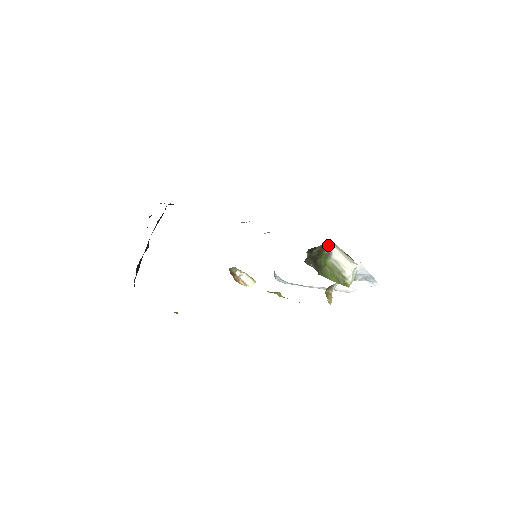
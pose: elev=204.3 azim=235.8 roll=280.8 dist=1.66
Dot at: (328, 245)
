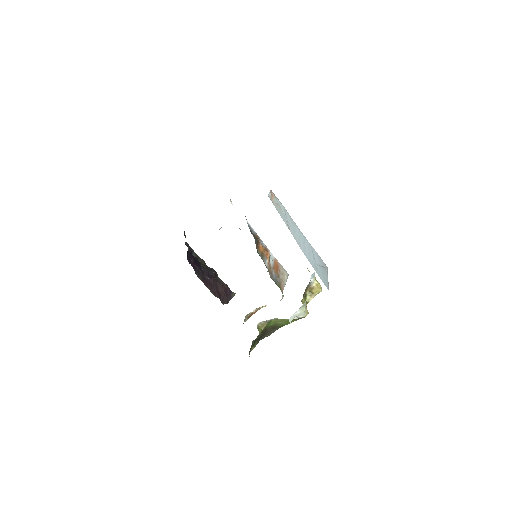
Dot at: occluded
